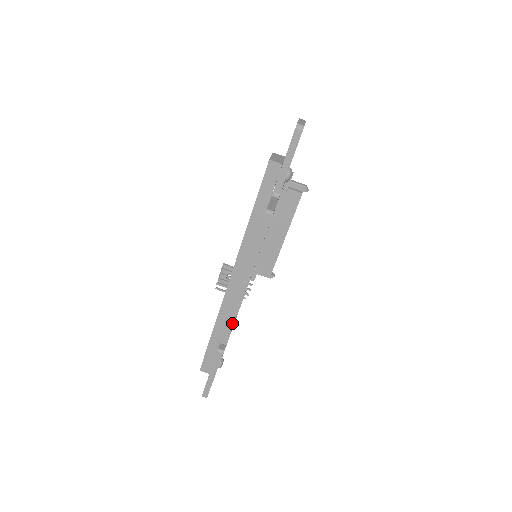
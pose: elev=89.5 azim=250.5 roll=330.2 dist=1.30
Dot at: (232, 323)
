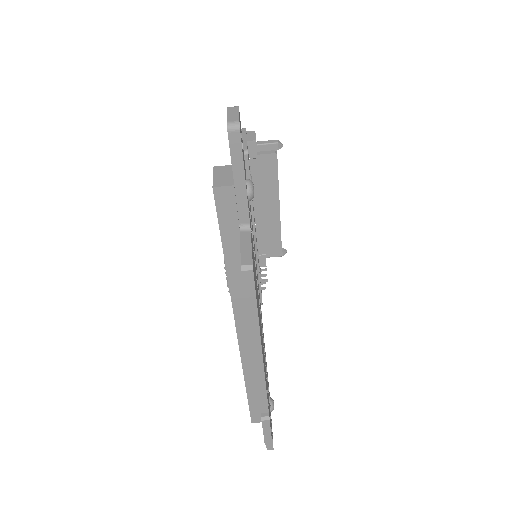
Dot at: (264, 392)
